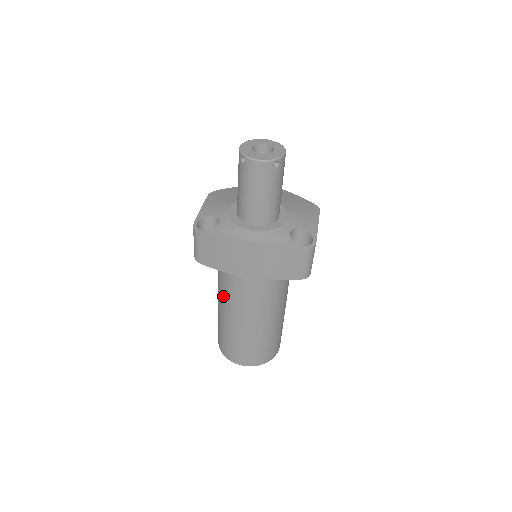
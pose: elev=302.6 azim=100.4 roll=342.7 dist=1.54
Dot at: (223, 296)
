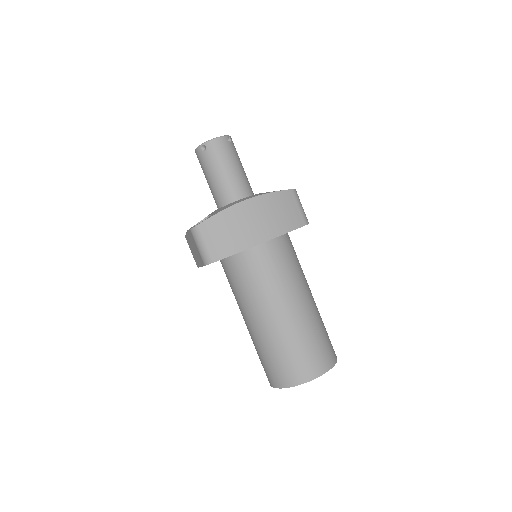
Dot at: (252, 296)
